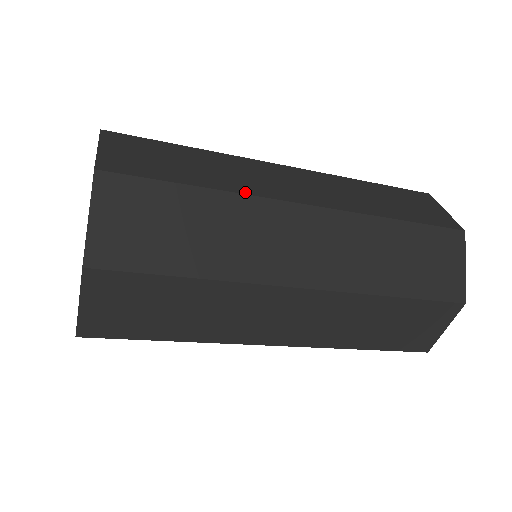
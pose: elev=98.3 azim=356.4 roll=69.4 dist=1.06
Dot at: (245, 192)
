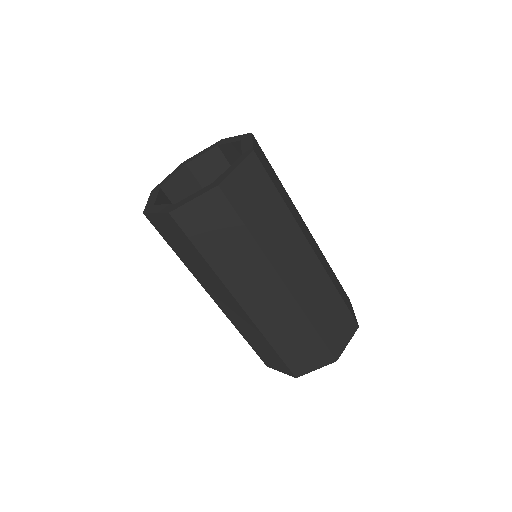
Dot at: (267, 254)
